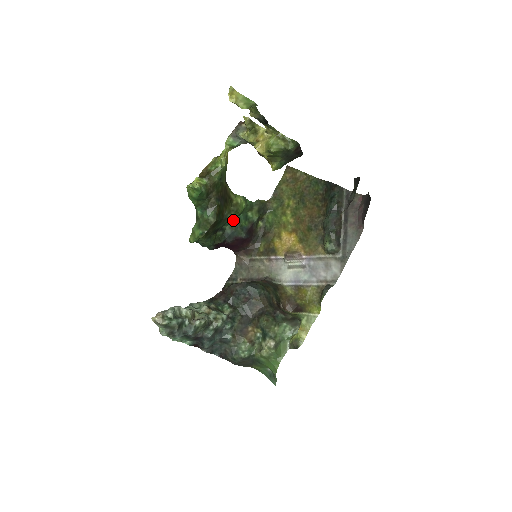
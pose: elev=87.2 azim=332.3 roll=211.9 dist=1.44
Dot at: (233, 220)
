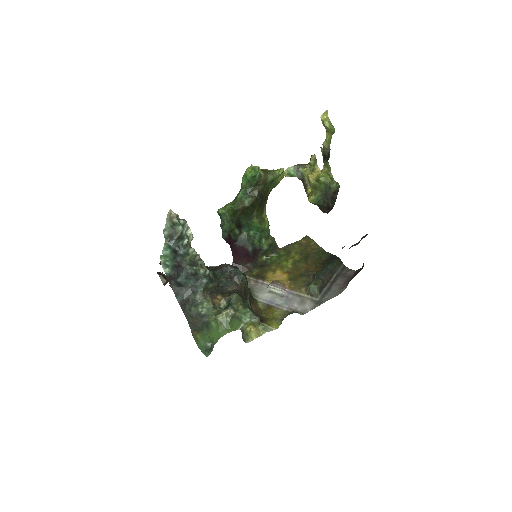
Dot at: (251, 232)
